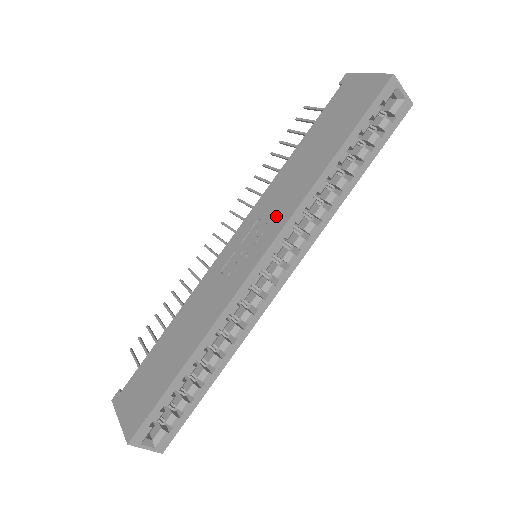
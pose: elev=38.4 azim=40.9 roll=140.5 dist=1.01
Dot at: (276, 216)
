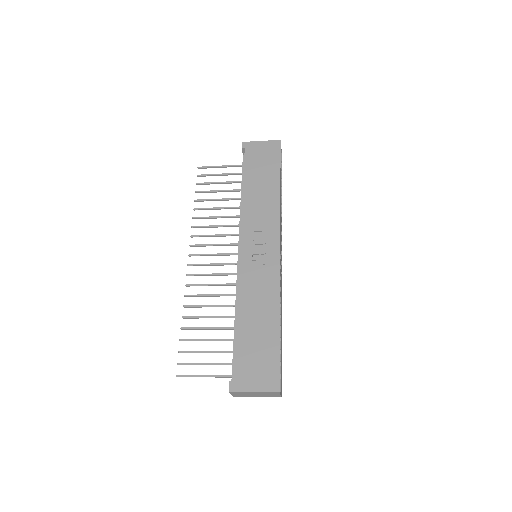
Dot at: (268, 225)
